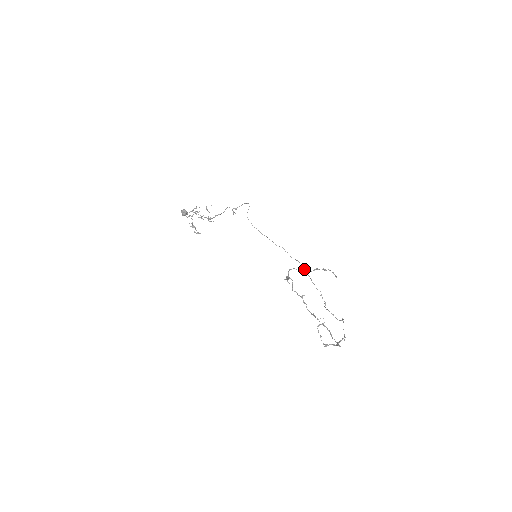
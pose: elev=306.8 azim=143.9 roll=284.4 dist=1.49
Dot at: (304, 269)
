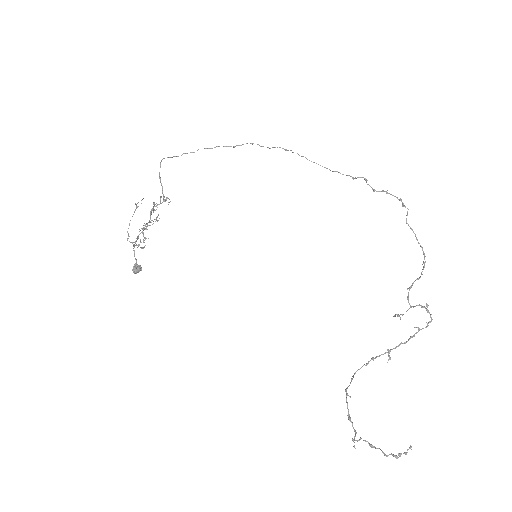
Dot at: occluded
